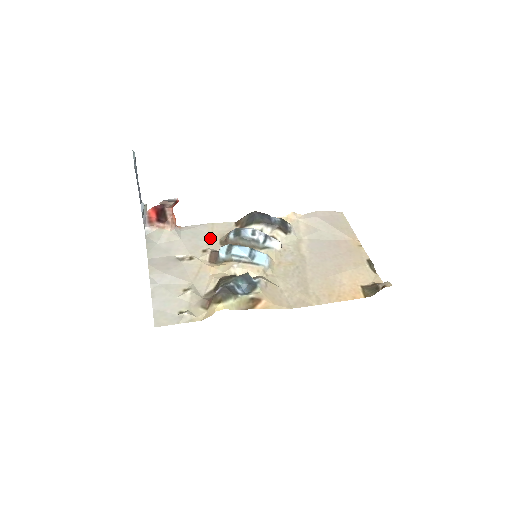
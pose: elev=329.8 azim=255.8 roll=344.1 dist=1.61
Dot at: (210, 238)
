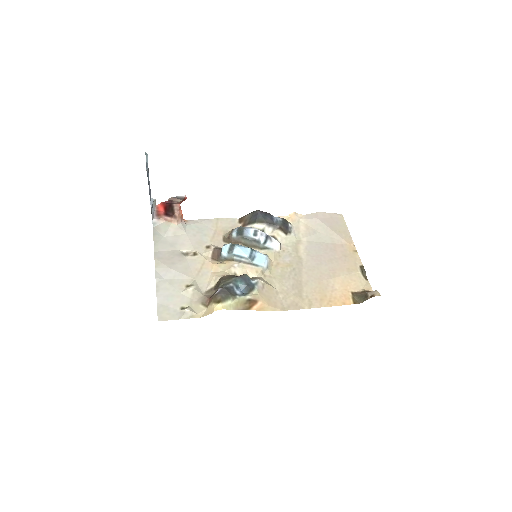
Dot at: (214, 234)
